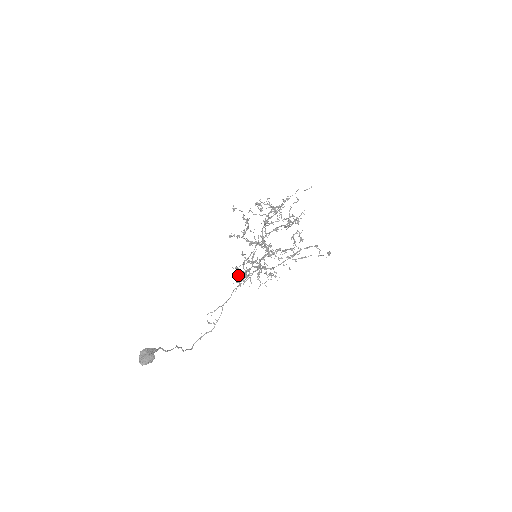
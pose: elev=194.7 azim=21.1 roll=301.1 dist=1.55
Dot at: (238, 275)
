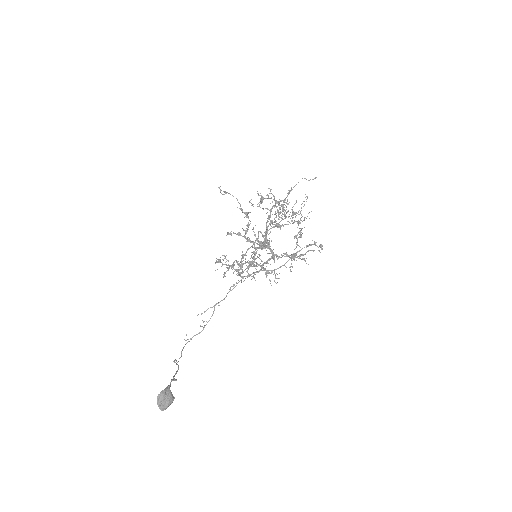
Dot at: (219, 261)
